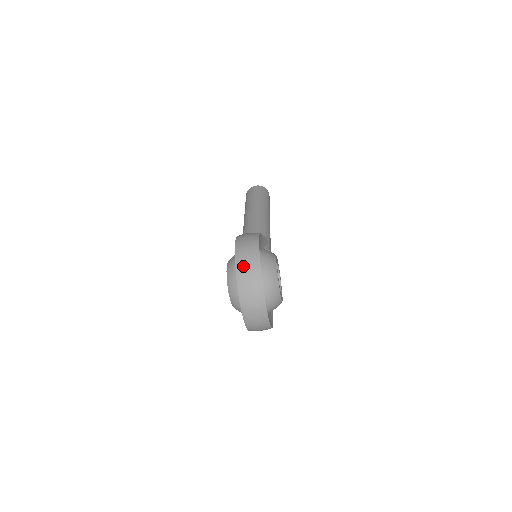
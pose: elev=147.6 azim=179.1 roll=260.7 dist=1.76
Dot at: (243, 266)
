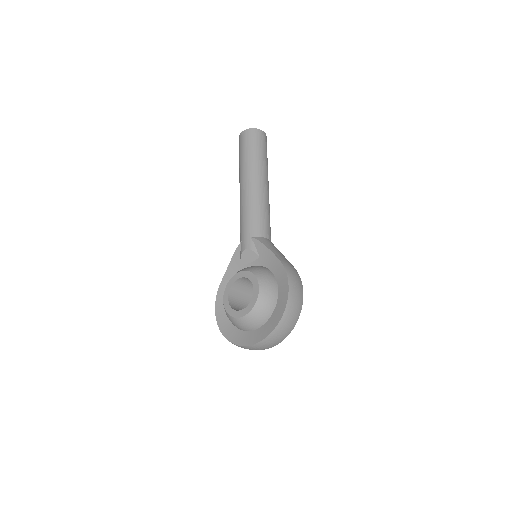
Dot at: (288, 319)
